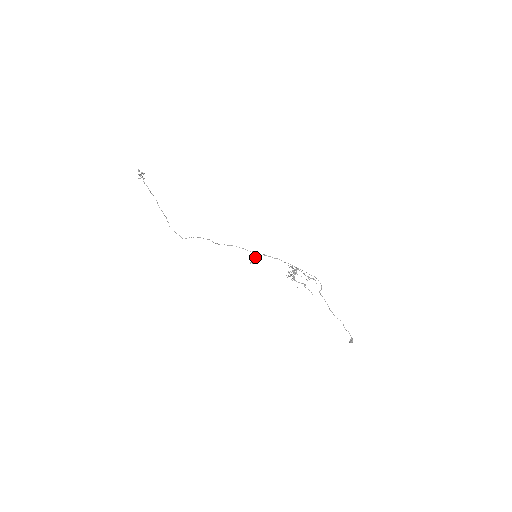
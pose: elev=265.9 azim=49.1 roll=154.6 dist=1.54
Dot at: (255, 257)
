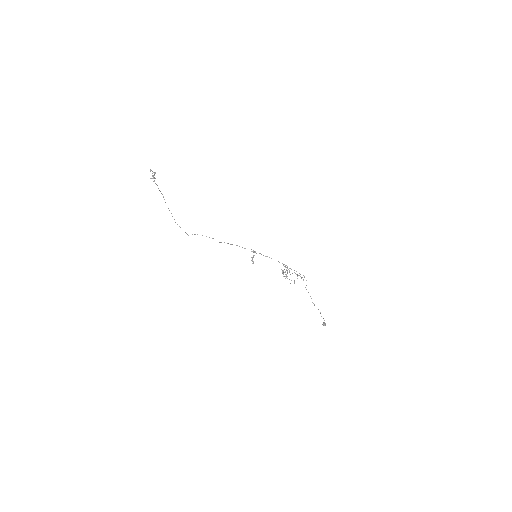
Dot at: occluded
